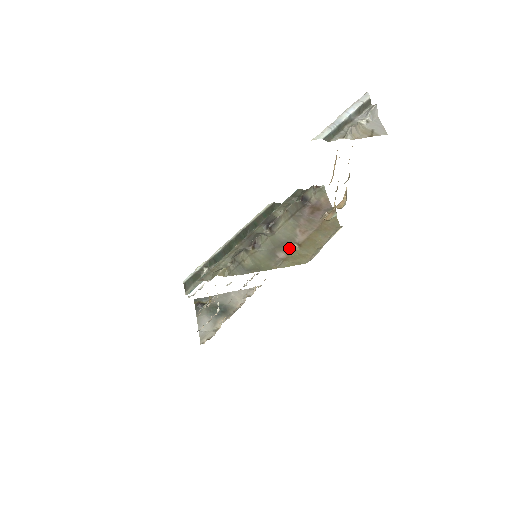
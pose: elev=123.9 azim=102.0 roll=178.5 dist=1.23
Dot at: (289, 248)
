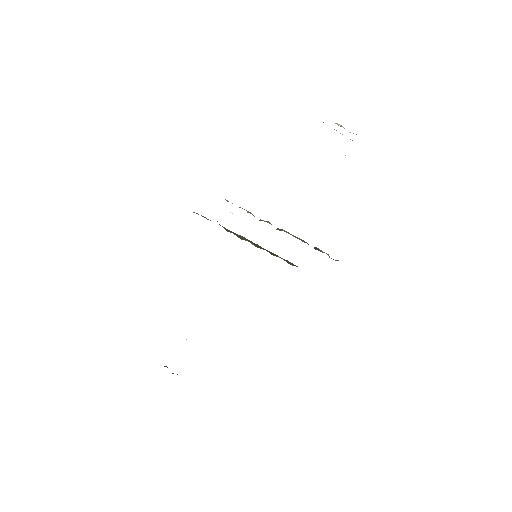
Dot at: occluded
